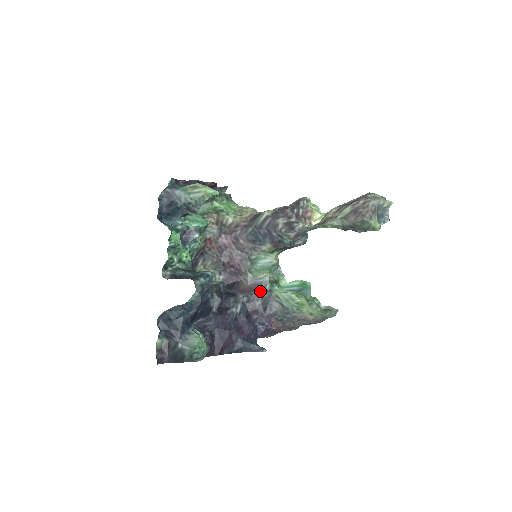
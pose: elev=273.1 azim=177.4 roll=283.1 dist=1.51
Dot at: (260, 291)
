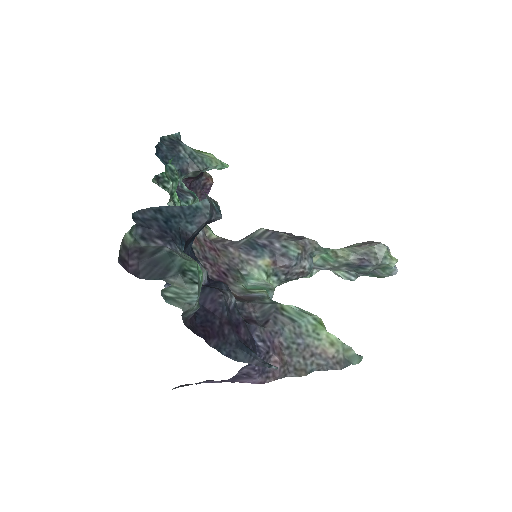
Dot at: (257, 302)
